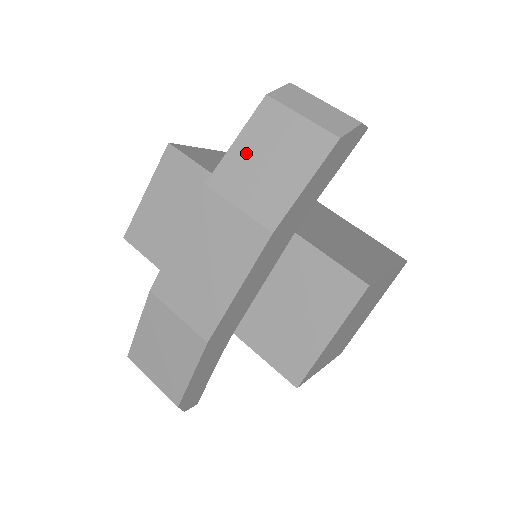
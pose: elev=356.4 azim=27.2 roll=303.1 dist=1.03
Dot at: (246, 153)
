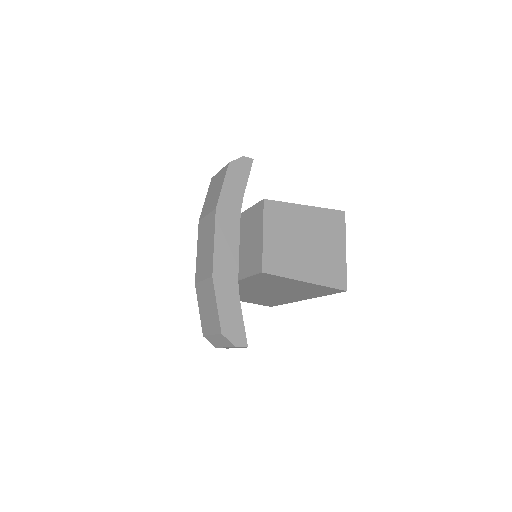
Dot at: (208, 198)
